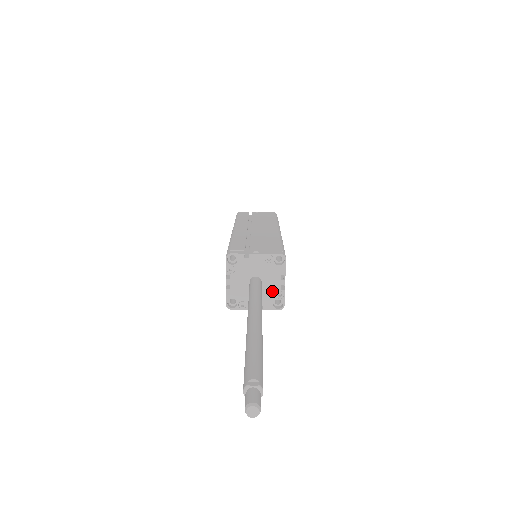
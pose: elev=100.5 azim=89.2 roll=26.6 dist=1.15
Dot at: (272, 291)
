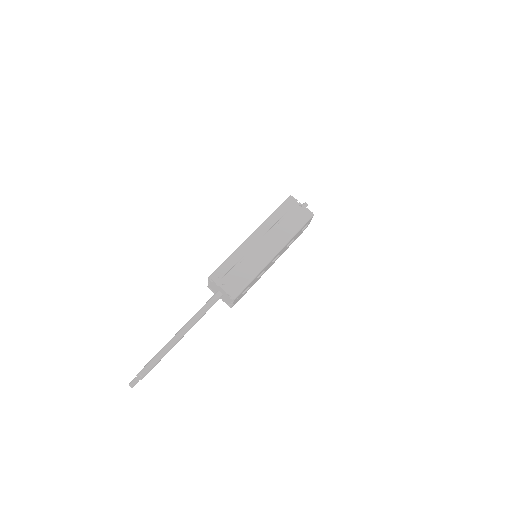
Dot at: (227, 301)
